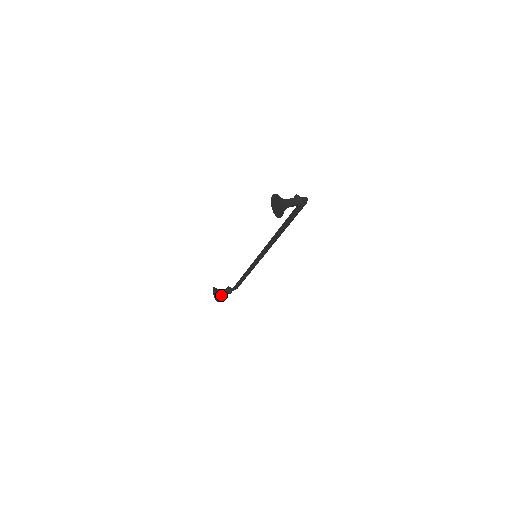
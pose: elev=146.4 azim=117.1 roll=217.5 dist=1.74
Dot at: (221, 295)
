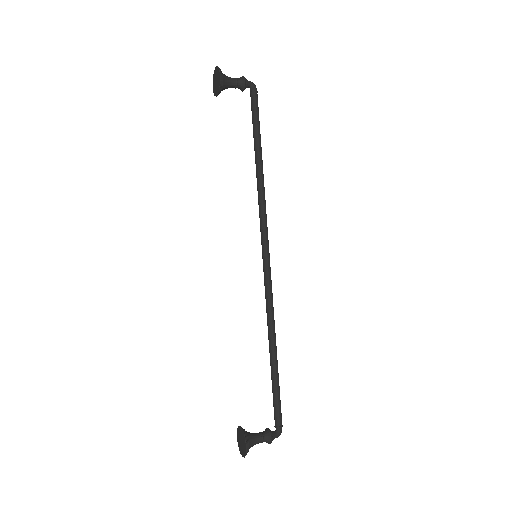
Dot at: (251, 438)
